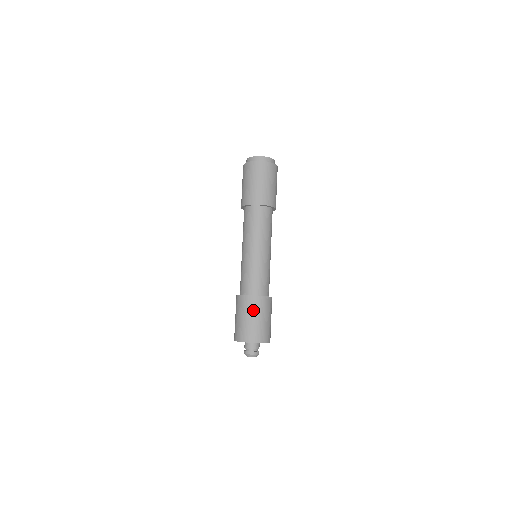
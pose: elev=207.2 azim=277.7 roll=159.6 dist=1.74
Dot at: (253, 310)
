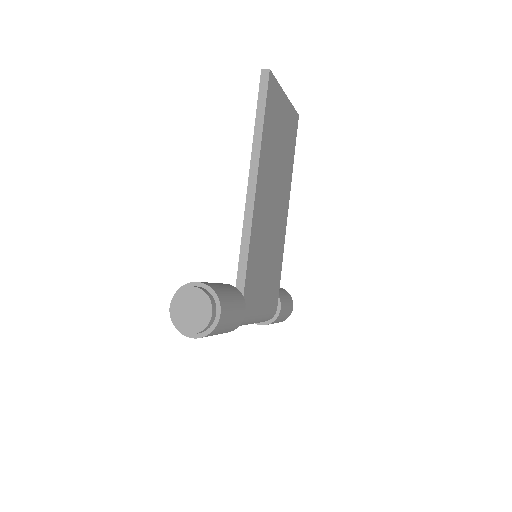
Dot at: occluded
